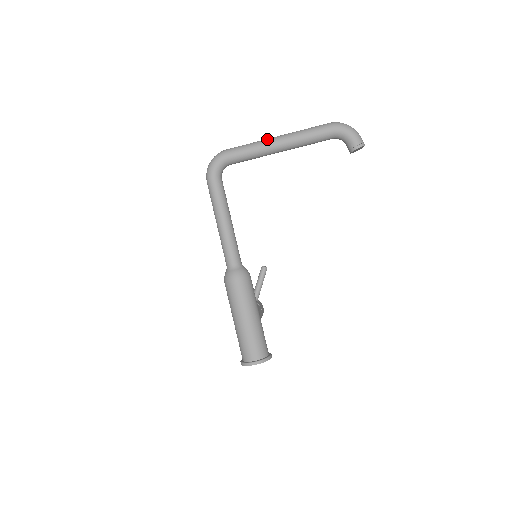
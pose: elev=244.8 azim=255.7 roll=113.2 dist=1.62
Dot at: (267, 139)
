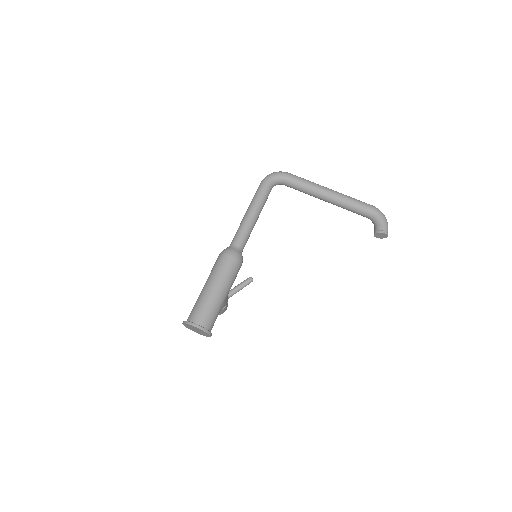
Dot at: occluded
